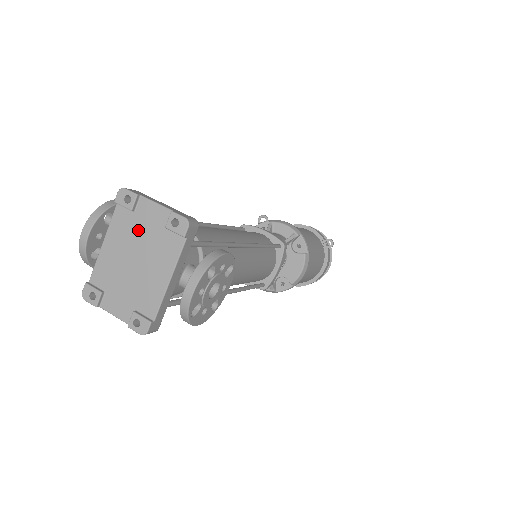
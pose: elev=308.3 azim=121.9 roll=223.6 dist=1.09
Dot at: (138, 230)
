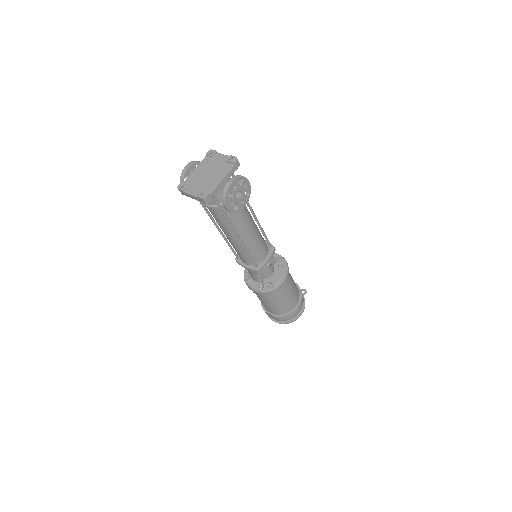
Dot at: (213, 164)
